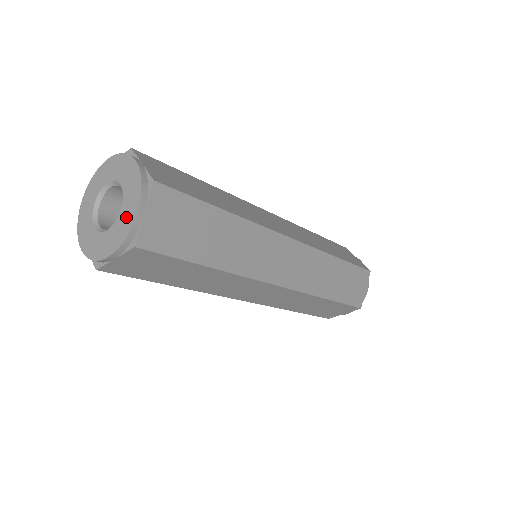
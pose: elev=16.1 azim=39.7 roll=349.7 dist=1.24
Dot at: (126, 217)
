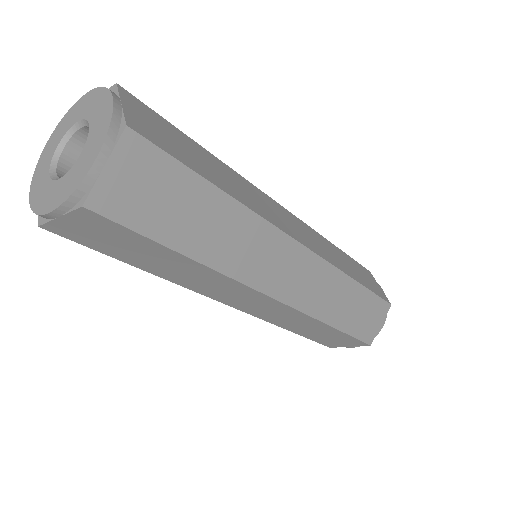
Dot at: (100, 117)
